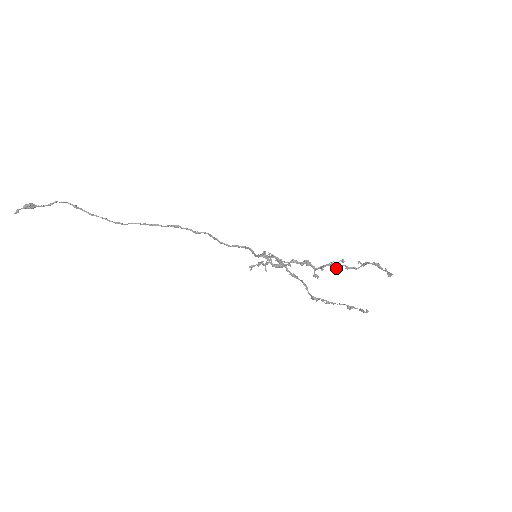
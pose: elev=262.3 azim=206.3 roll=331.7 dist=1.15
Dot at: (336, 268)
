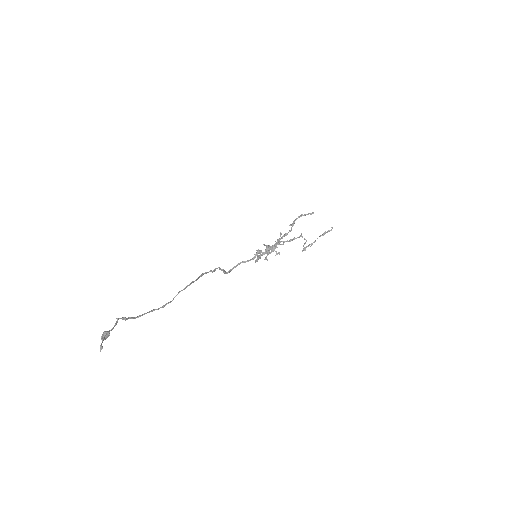
Dot at: occluded
